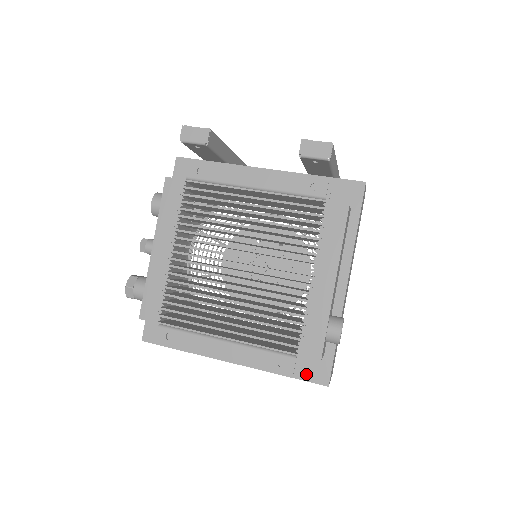
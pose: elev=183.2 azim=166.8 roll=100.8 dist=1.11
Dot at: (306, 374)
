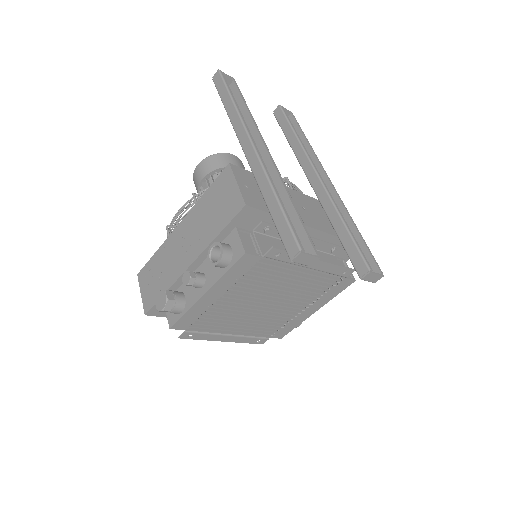
Dot at: occluded
